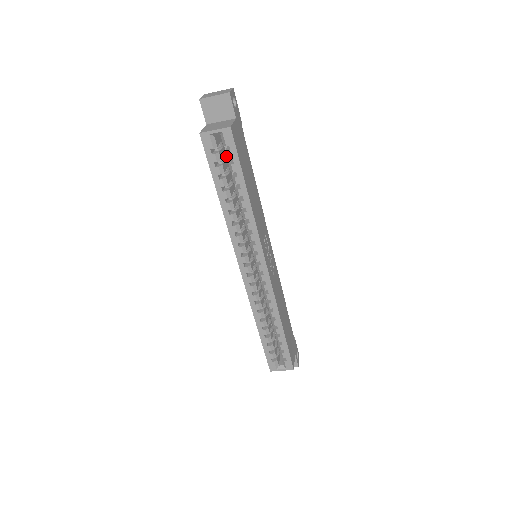
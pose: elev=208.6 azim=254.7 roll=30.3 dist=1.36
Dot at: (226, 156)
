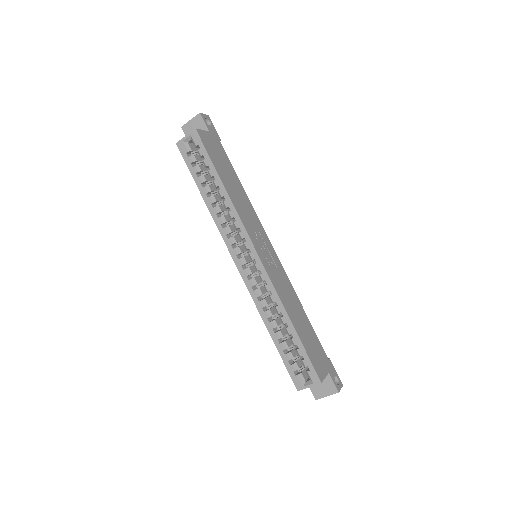
Dot at: occluded
